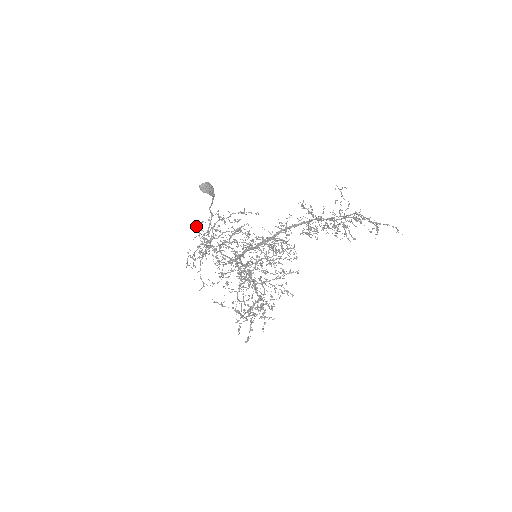
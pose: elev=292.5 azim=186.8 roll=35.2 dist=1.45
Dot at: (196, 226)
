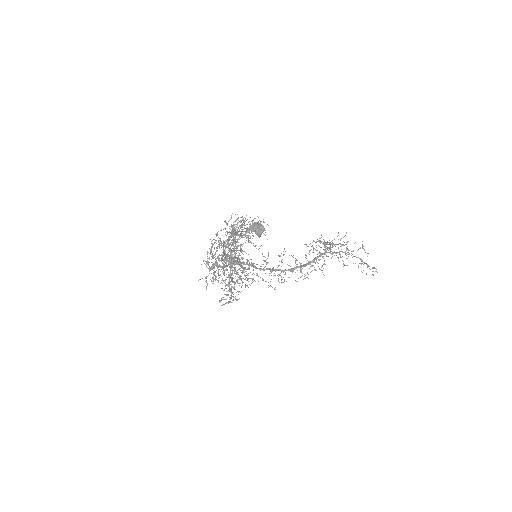
Dot at: occluded
